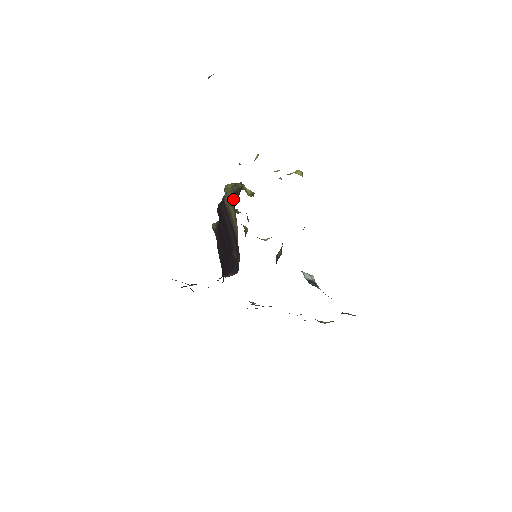
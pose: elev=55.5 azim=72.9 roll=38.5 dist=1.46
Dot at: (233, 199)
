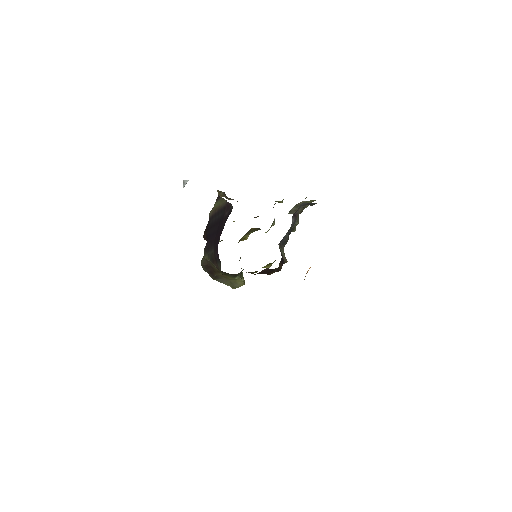
Dot at: occluded
